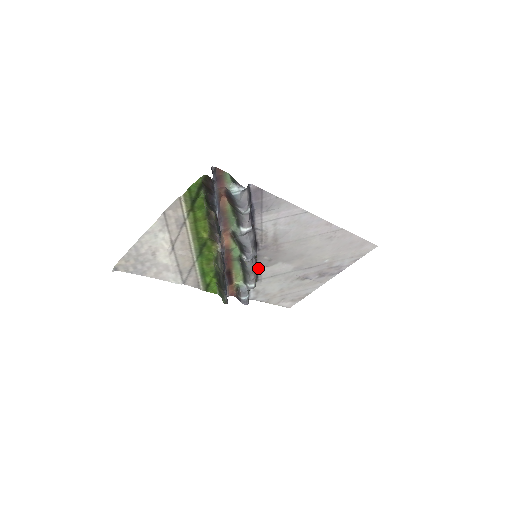
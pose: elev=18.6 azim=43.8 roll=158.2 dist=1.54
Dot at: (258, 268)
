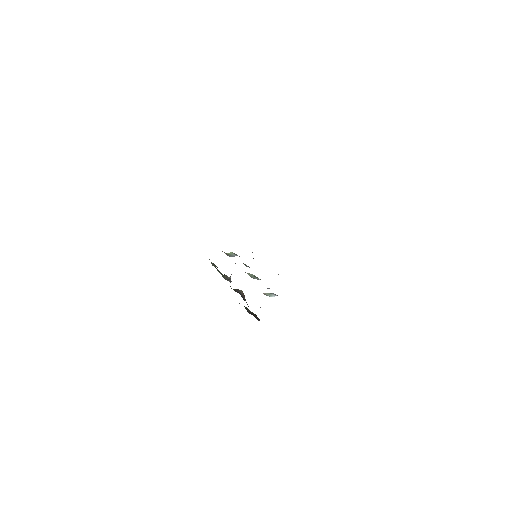
Dot at: occluded
